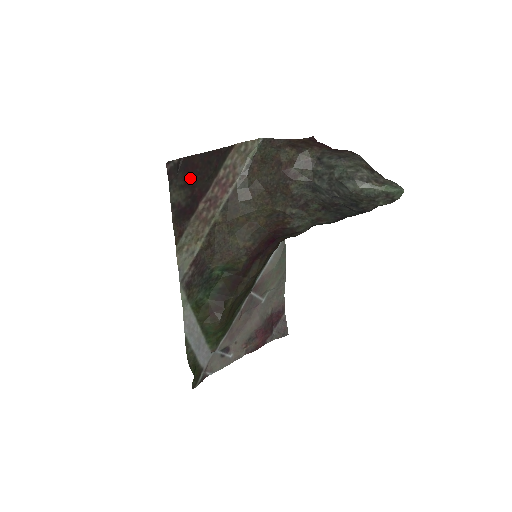
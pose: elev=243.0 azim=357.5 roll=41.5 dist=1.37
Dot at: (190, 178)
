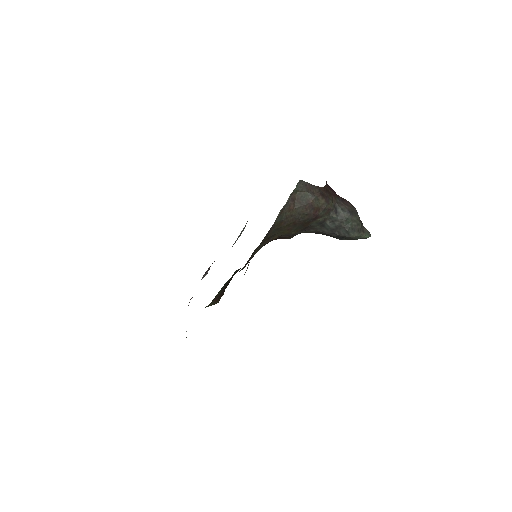
Dot at: occluded
